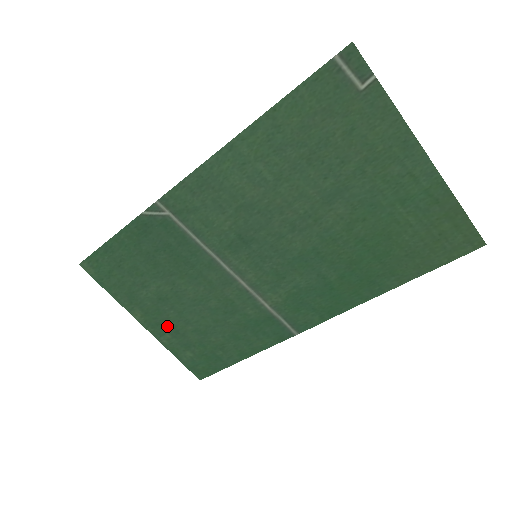
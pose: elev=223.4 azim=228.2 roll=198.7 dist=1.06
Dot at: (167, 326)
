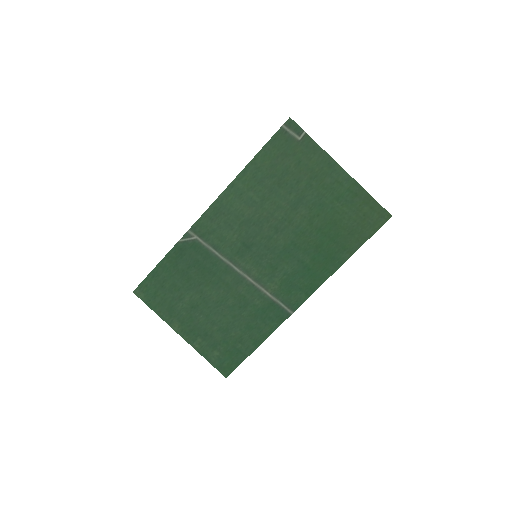
Dot at: (198, 331)
